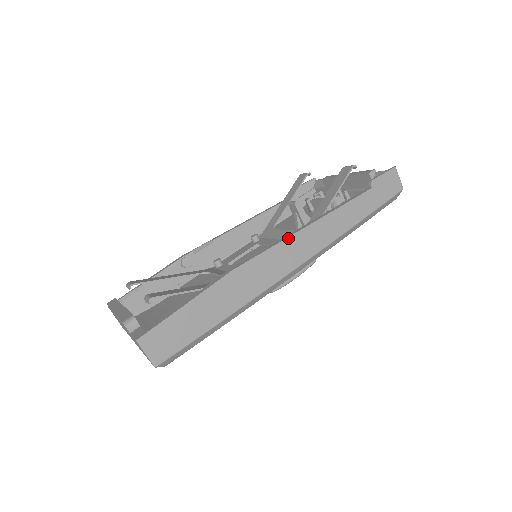
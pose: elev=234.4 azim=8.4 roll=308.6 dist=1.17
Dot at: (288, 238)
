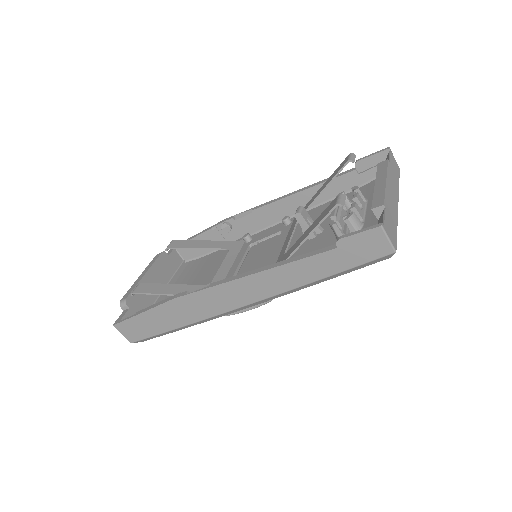
Dot at: (226, 283)
